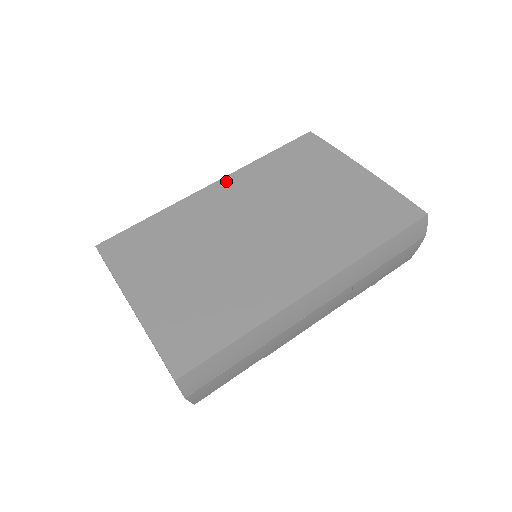
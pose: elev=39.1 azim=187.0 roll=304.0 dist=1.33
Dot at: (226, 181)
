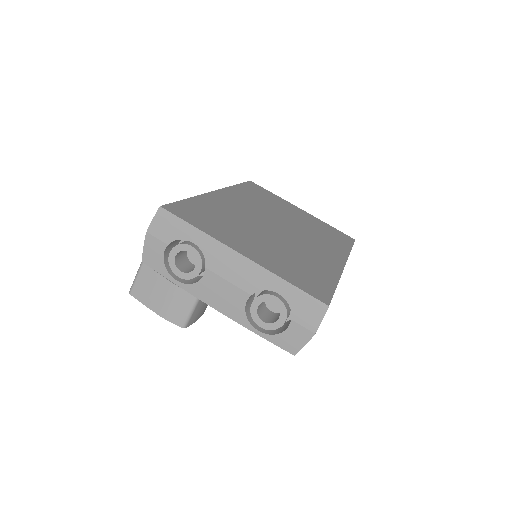
Dot at: (225, 192)
